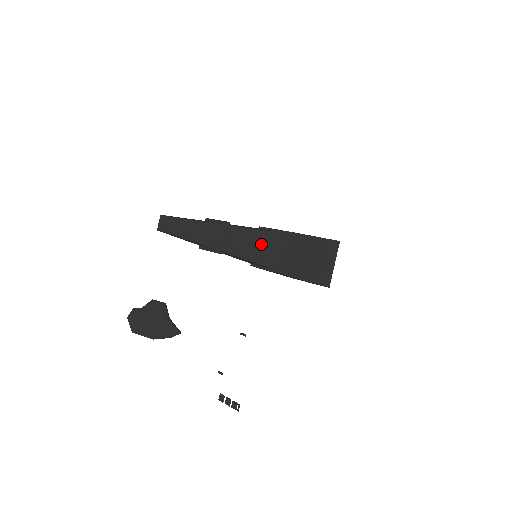
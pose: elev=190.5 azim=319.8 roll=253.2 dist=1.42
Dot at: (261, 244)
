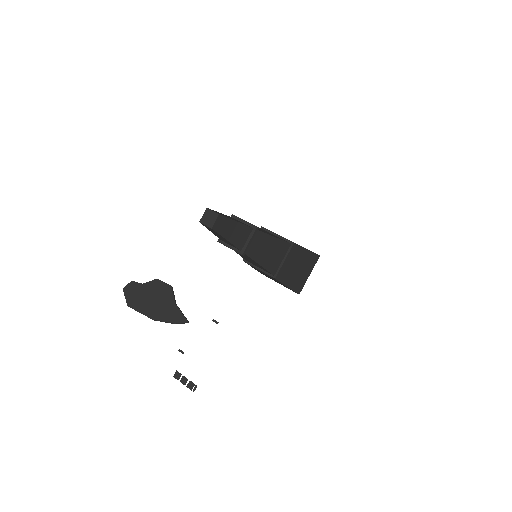
Dot at: (271, 250)
